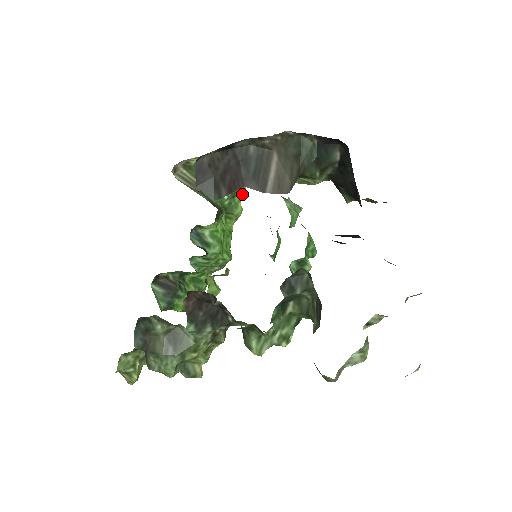
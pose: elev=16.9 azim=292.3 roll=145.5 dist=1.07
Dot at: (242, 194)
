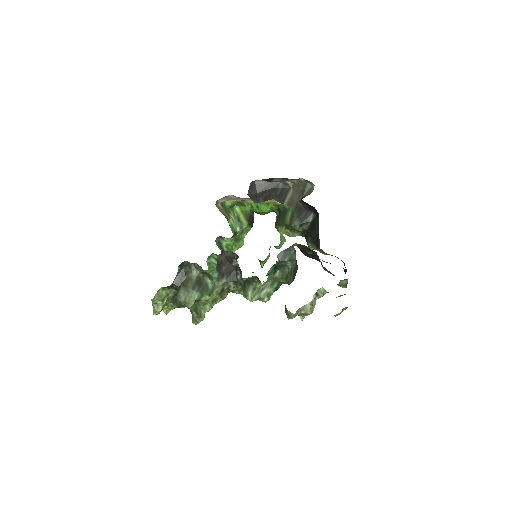
Dot at: occluded
